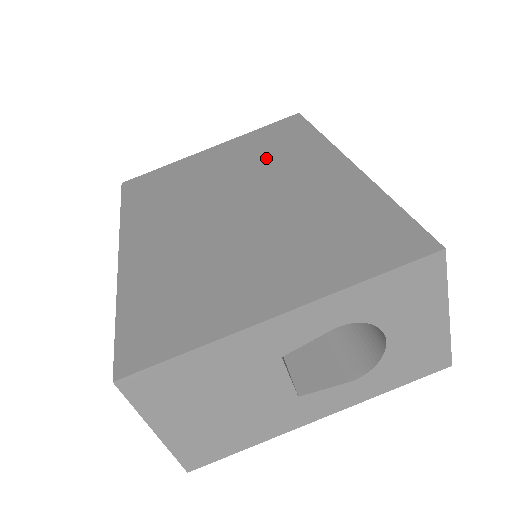
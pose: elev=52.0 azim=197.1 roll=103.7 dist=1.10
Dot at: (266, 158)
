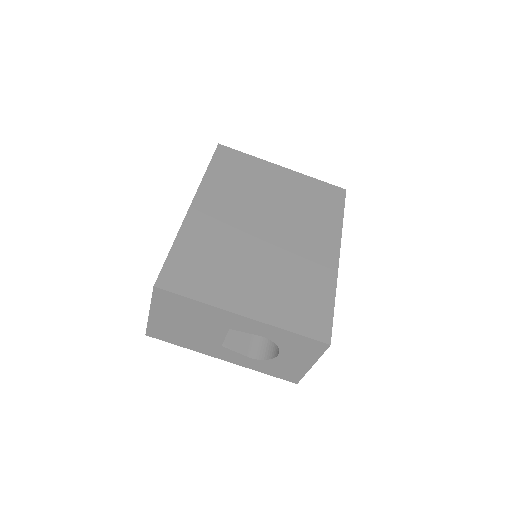
Dot at: (304, 209)
